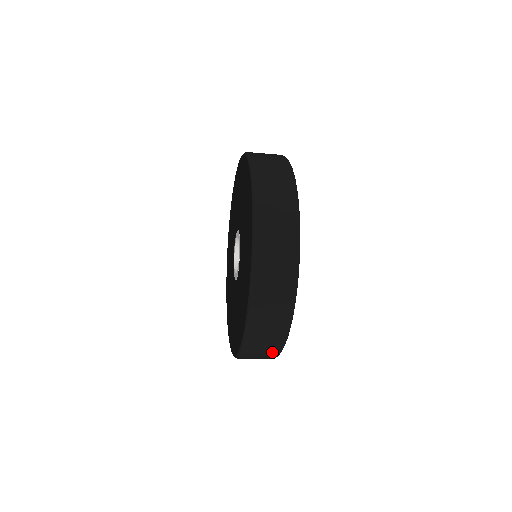
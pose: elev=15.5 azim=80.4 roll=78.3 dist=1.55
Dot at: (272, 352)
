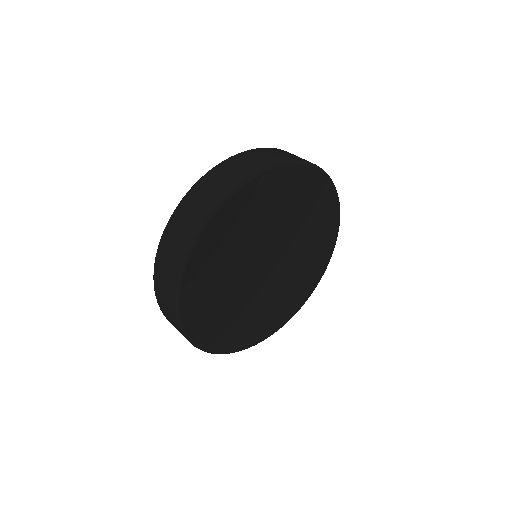
Dot at: occluded
